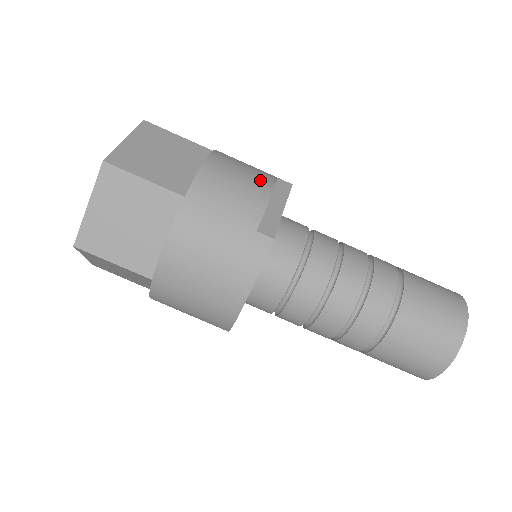
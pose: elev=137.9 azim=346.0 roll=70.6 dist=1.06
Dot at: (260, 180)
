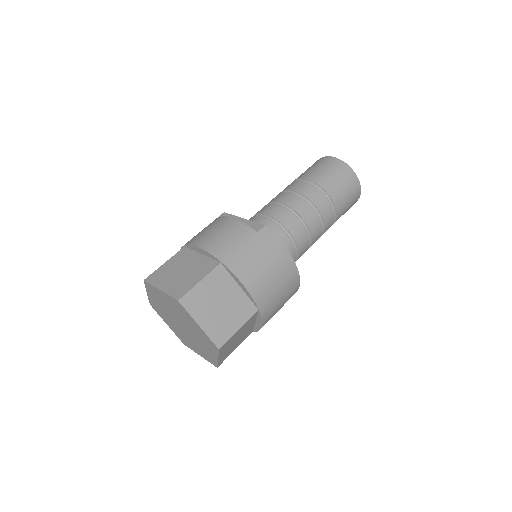
Dot at: (221, 223)
